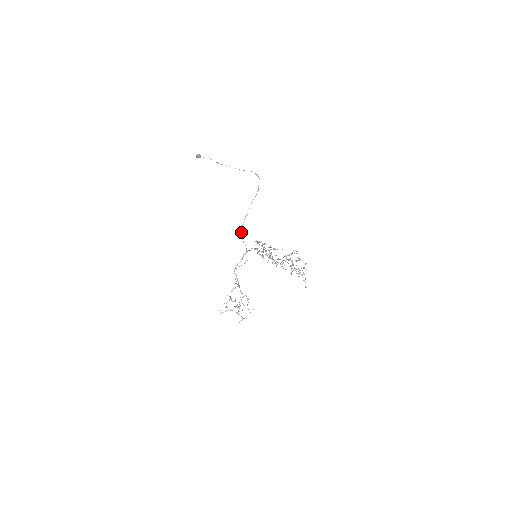
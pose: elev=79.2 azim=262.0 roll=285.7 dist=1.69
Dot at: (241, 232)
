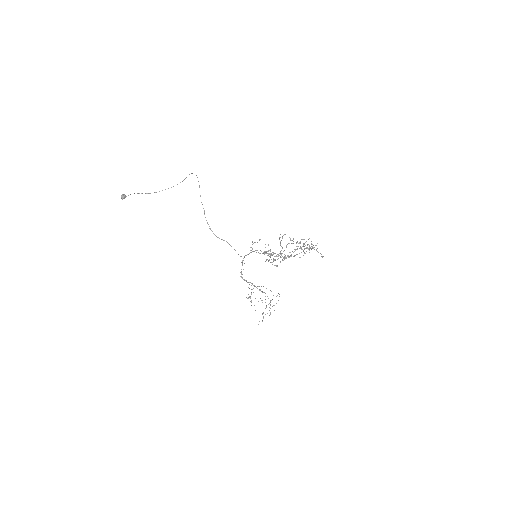
Dot at: occluded
